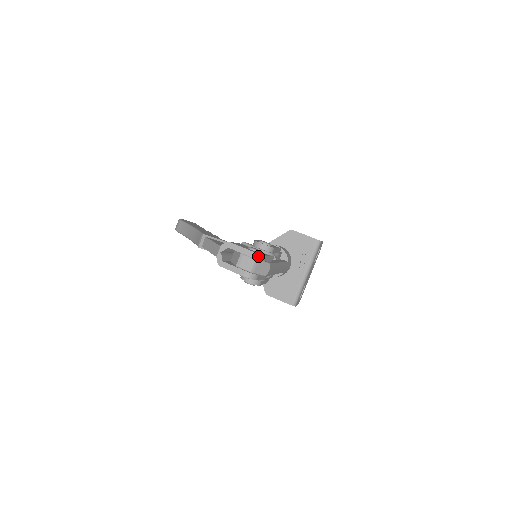
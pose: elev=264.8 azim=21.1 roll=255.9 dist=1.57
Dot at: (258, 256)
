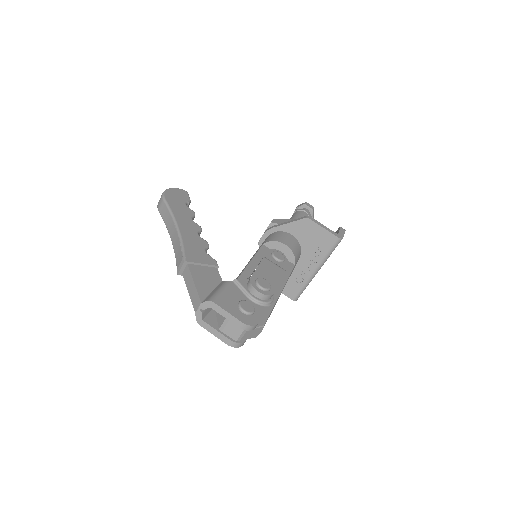
Dot at: (248, 327)
